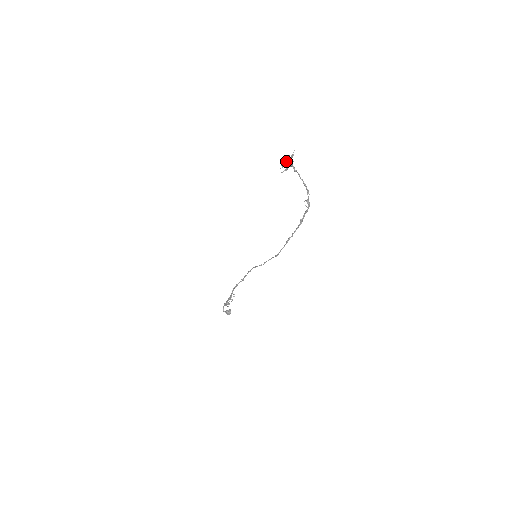
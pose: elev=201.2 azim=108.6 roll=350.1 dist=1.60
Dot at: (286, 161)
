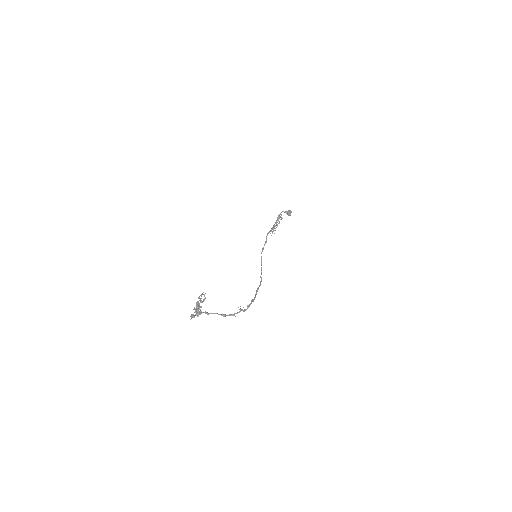
Dot at: (198, 303)
